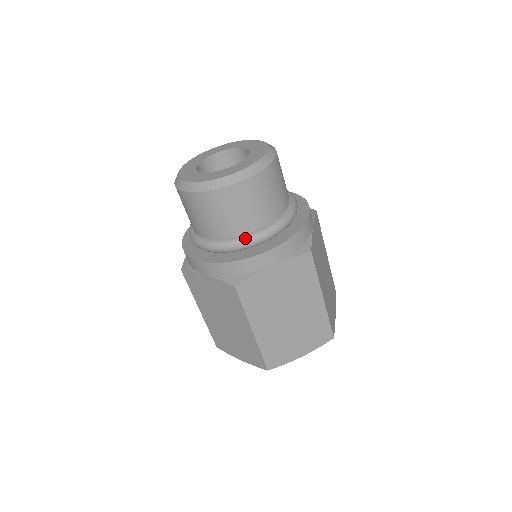
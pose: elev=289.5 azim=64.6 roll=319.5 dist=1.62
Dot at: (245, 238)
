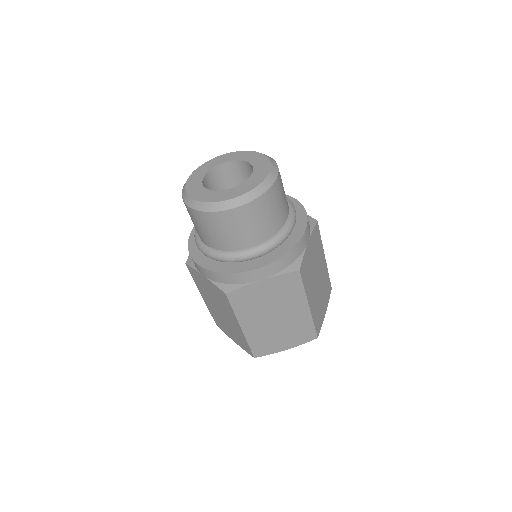
Dot at: (239, 253)
